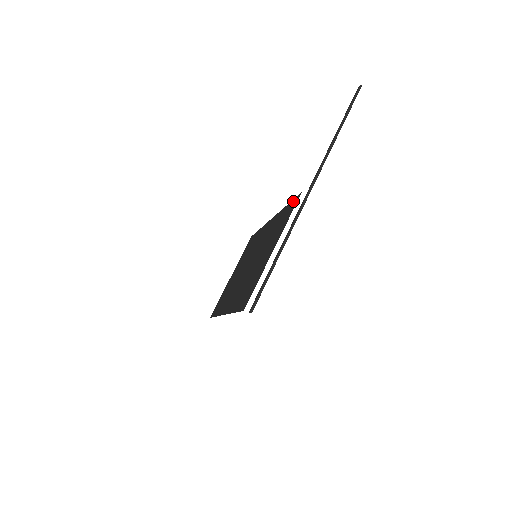
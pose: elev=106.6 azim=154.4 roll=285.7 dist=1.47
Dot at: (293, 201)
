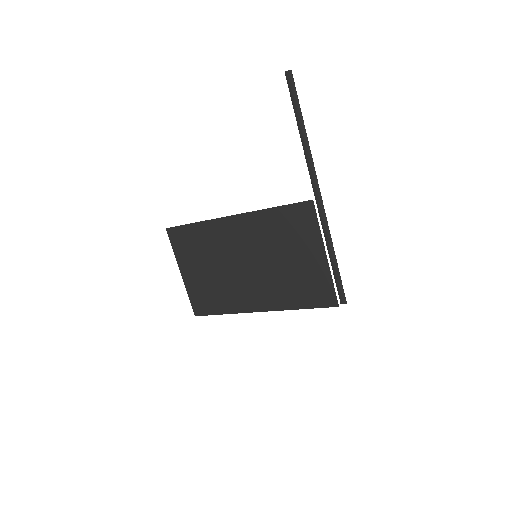
Dot at: (297, 207)
